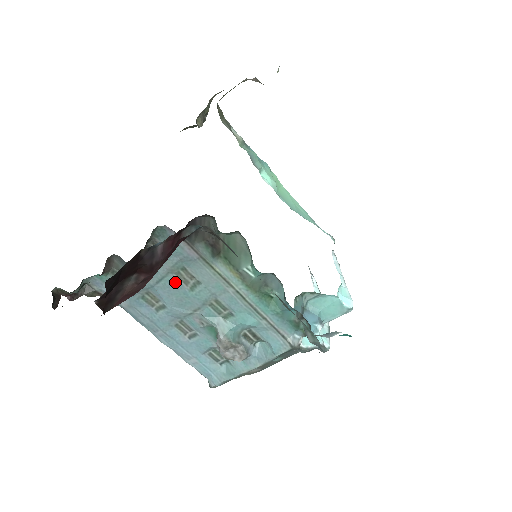
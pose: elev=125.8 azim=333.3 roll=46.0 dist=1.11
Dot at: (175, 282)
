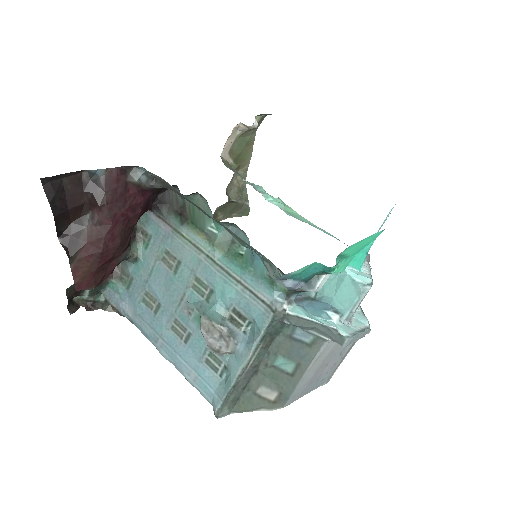
Dot at: (162, 269)
